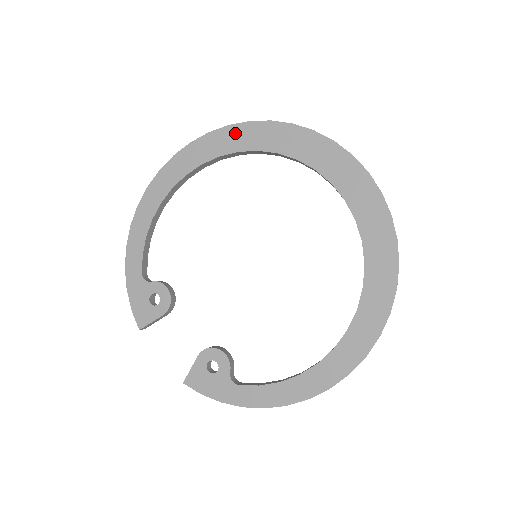
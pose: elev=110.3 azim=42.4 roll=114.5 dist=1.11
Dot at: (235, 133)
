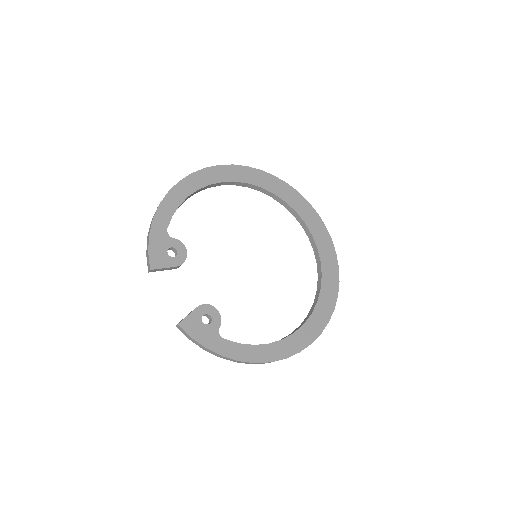
Dot at: (264, 177)
